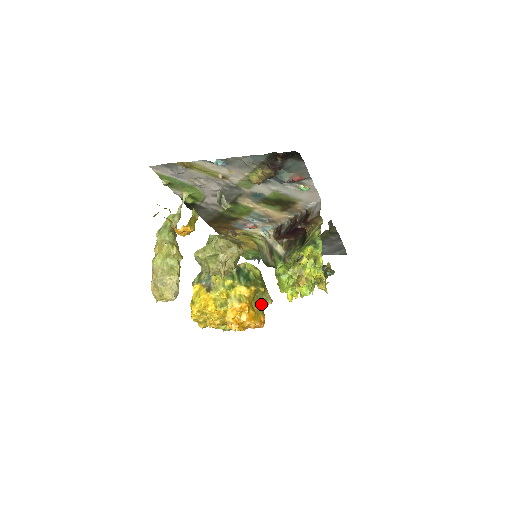
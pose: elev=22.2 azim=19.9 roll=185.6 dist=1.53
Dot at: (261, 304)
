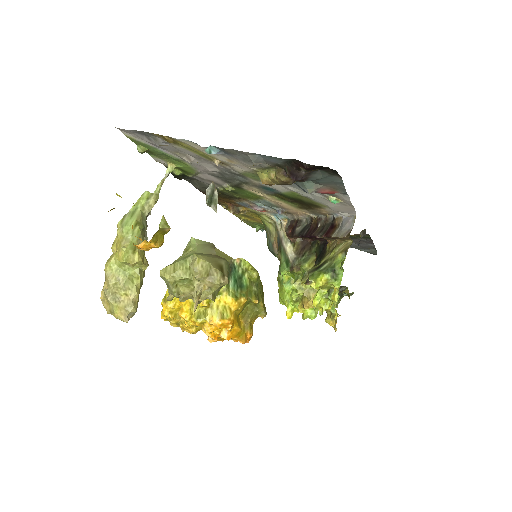
Dot at: (251, 317)
